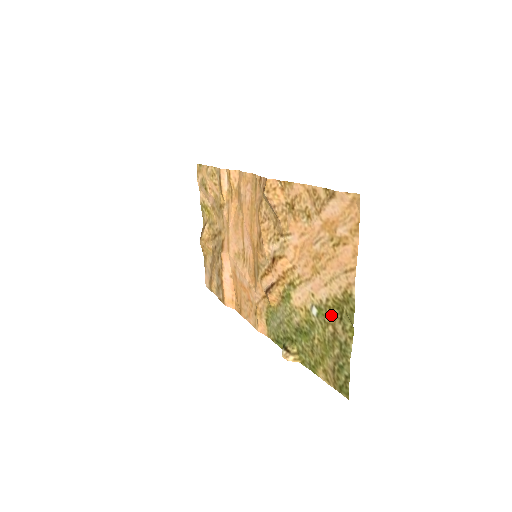
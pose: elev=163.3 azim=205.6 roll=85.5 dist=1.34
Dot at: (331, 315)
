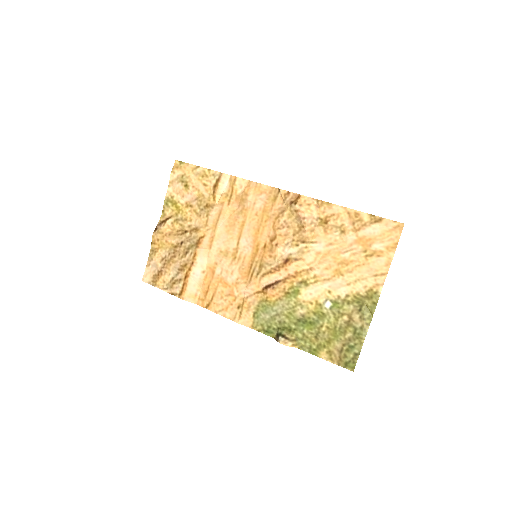
Dot at: (349, 307)
